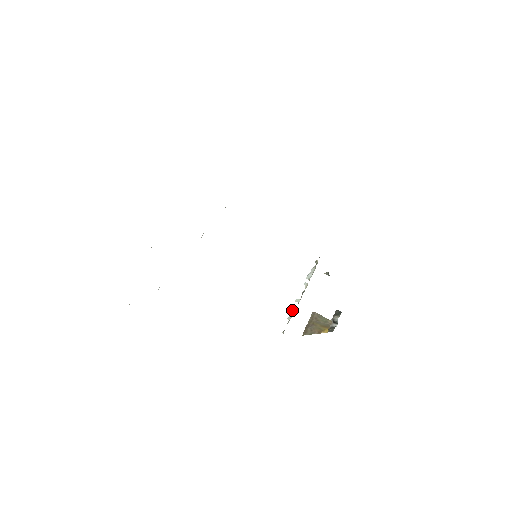
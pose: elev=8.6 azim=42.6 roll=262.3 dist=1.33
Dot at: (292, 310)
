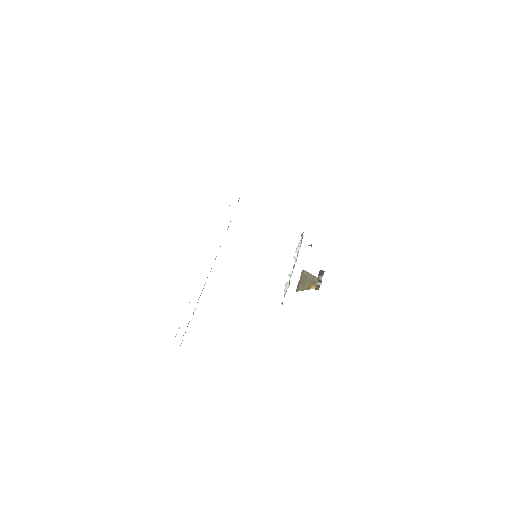
Dot at: (287, 283)
